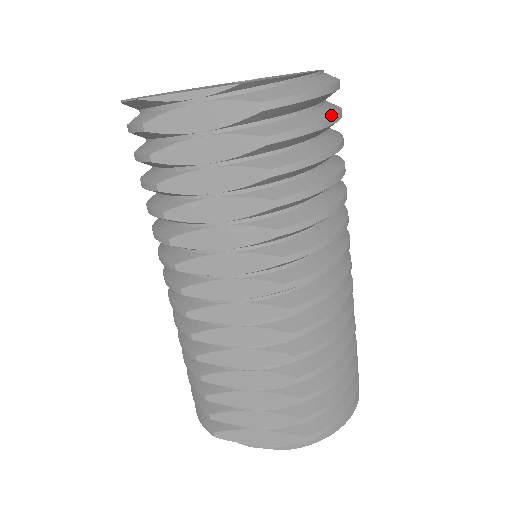
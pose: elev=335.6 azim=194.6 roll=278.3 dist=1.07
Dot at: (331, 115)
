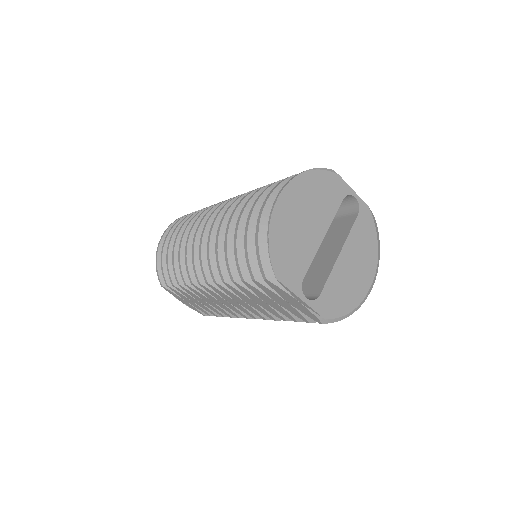
Dot at: occluded
